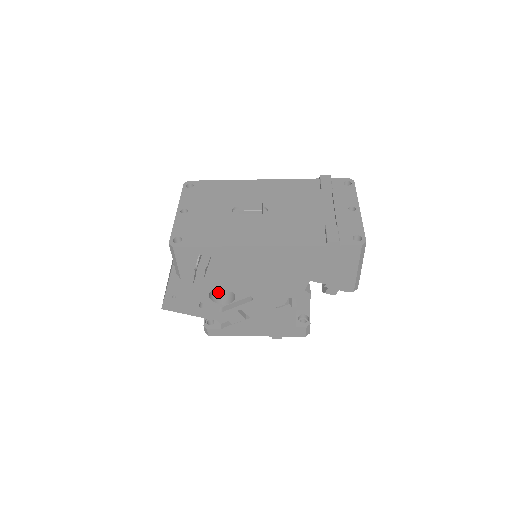
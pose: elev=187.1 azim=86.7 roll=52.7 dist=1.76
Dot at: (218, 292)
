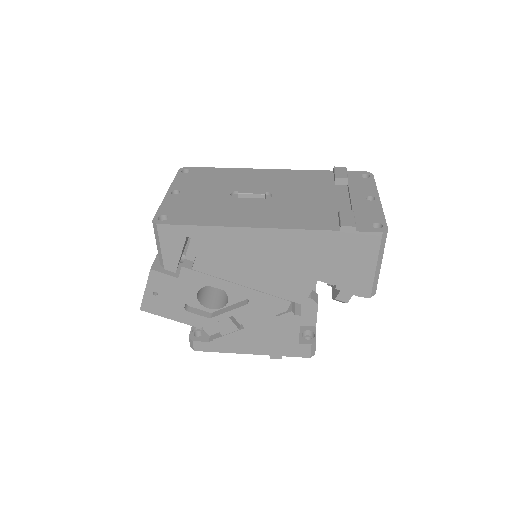
Dot at: (209, 296)
